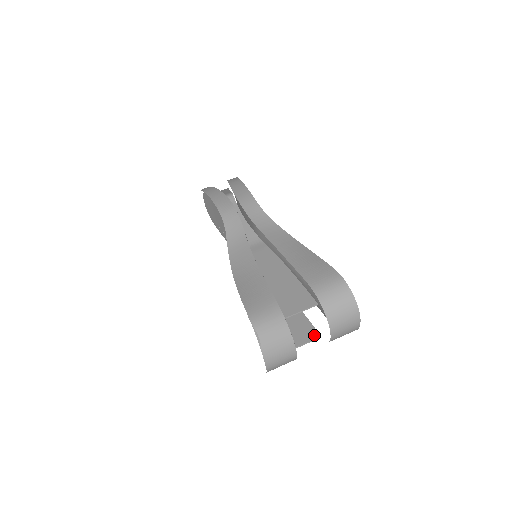
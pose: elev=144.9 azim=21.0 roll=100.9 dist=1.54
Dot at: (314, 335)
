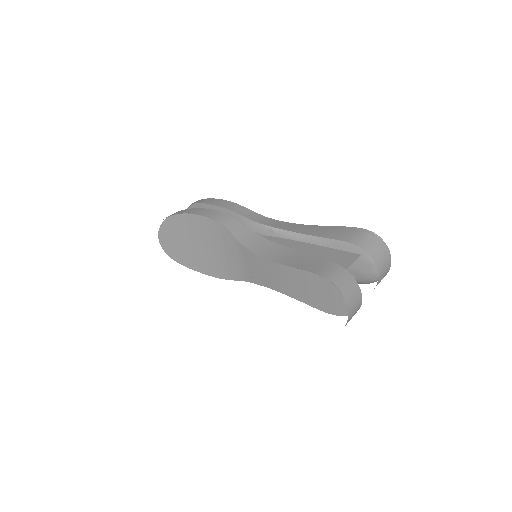
Dot at: occluded
